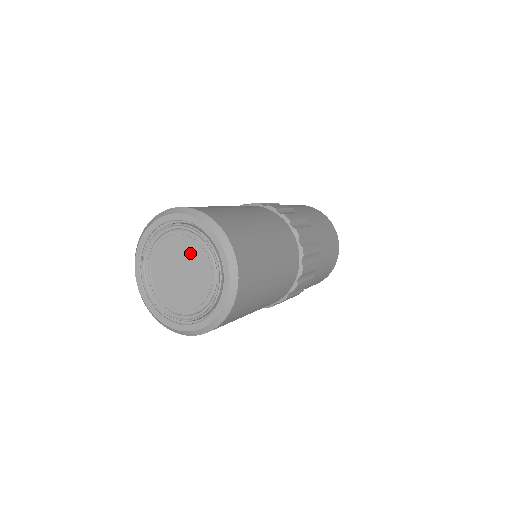
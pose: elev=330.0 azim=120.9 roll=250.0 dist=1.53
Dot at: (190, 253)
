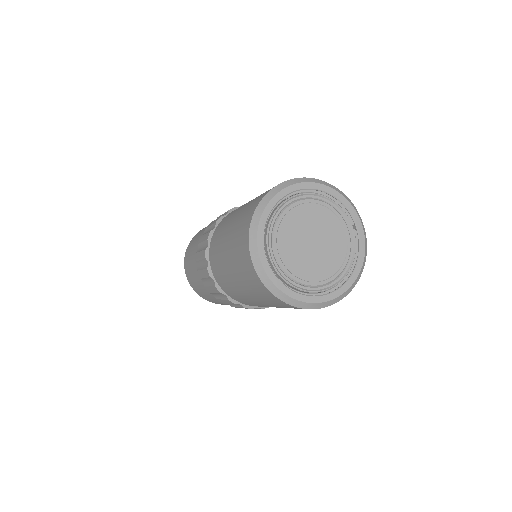
Dot at: (313, 218)
